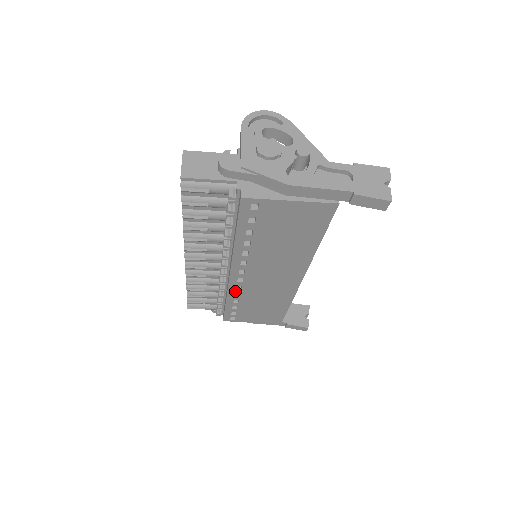
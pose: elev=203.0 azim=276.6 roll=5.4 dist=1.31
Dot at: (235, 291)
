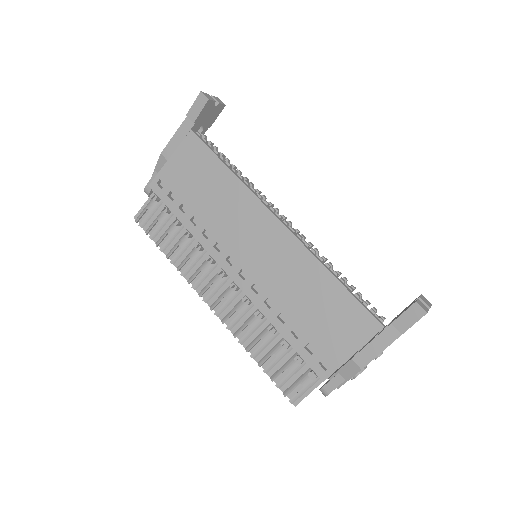
Dot at: (260, 299)
